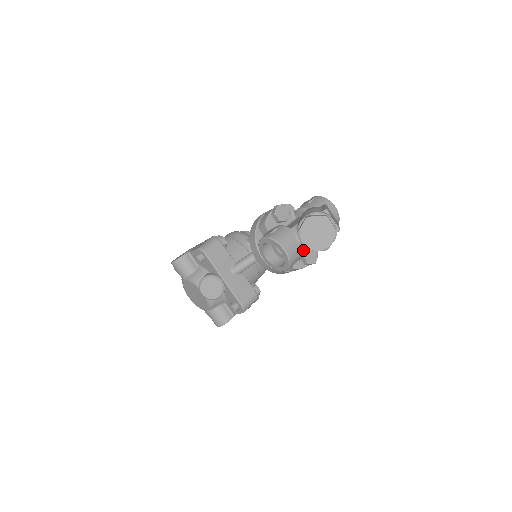
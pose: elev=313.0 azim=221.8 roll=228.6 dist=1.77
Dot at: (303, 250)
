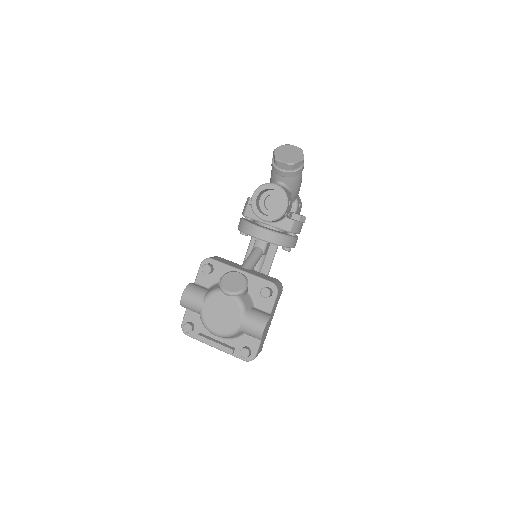
Dot at: occluded
